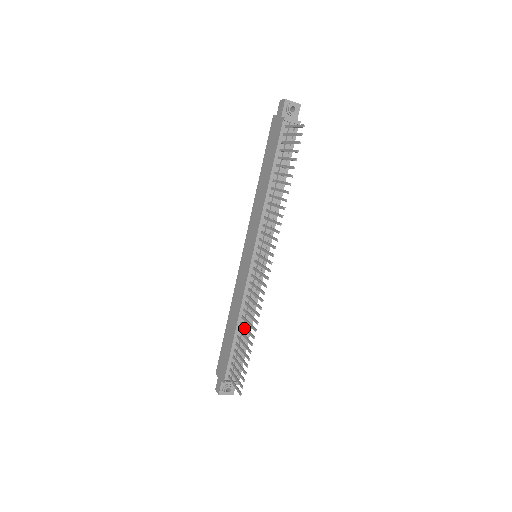
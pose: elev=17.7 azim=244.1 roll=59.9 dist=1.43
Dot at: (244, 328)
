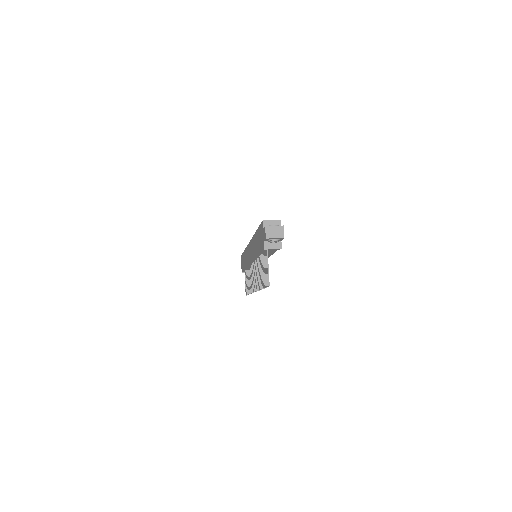
Dot at: (248, 277)
